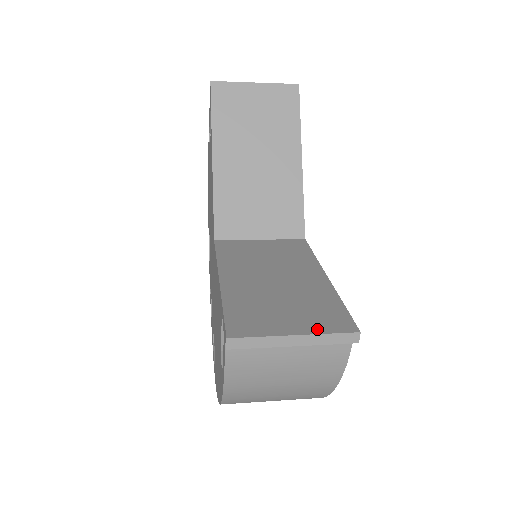
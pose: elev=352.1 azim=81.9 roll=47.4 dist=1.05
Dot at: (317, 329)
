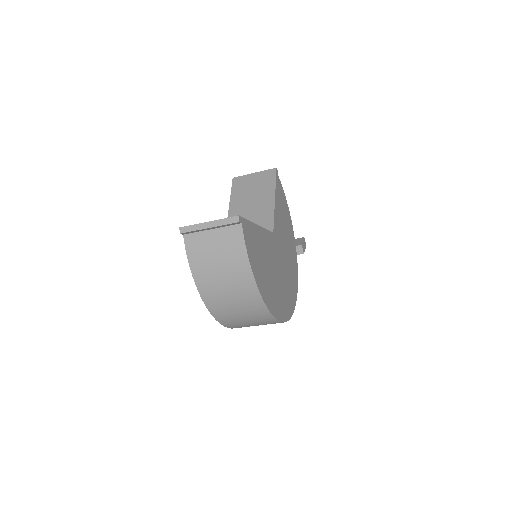
Dot at: (220, 220)
